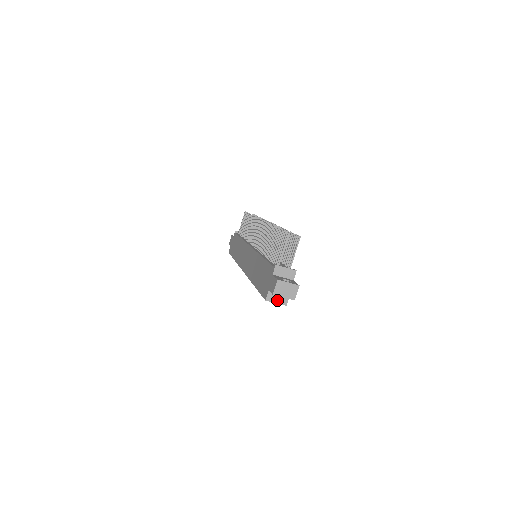
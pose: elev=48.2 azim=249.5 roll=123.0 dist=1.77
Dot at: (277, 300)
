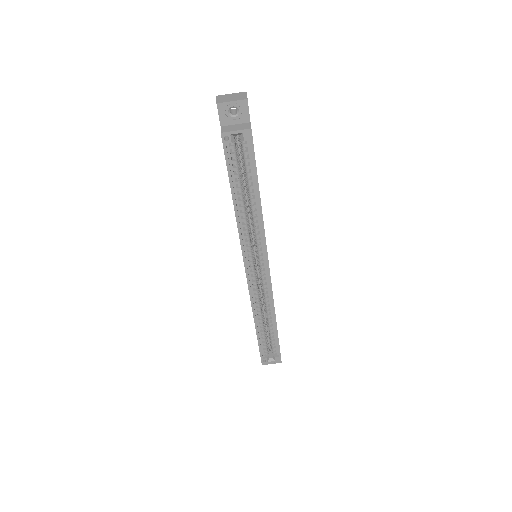
Dot at: (236, 129)
